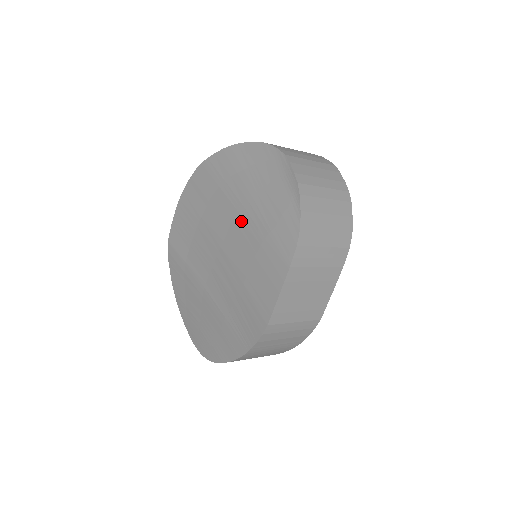
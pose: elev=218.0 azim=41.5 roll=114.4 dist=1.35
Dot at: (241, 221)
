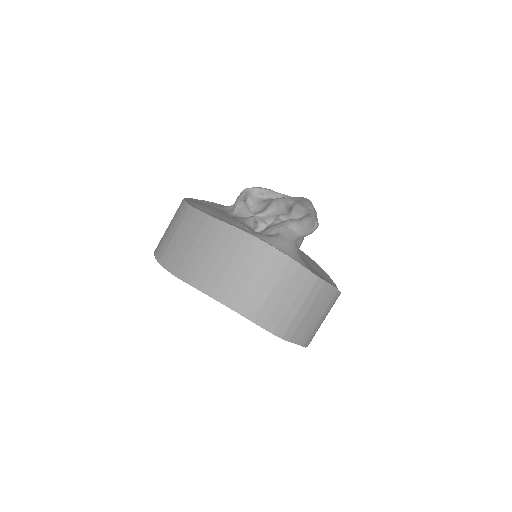
Dot at: occluded
